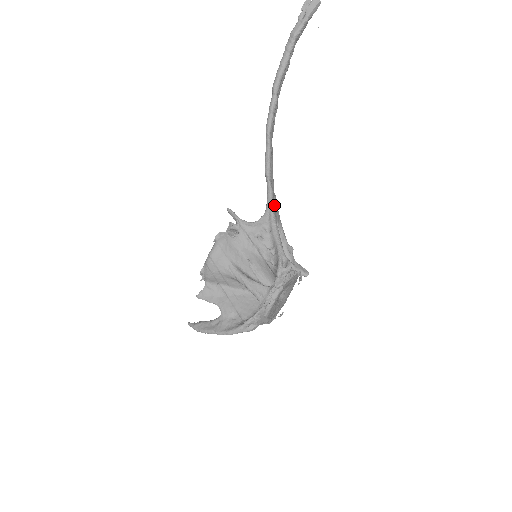
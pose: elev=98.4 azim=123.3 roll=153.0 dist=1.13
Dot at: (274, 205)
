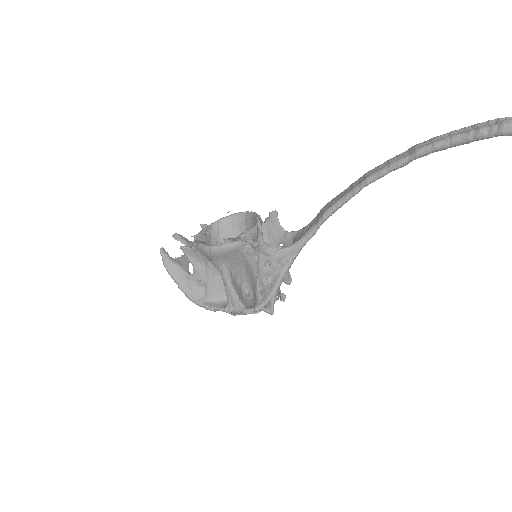
Dot at: (306, 242)
